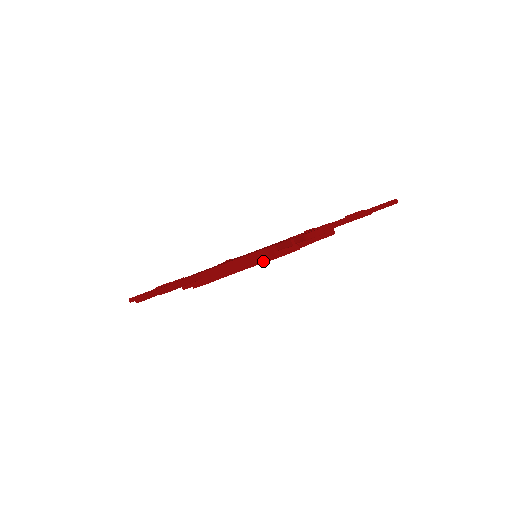
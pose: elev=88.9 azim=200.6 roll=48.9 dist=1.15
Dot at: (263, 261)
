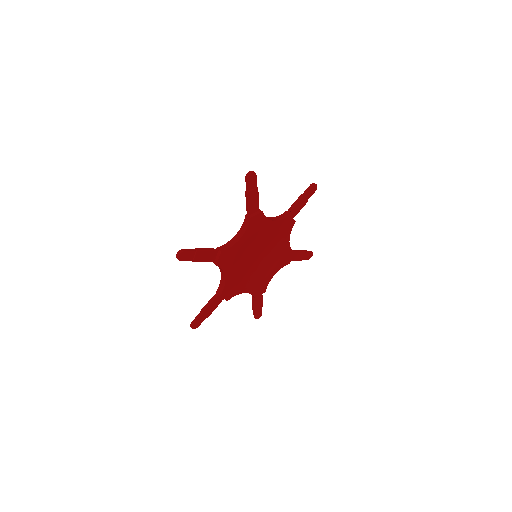
Dot at: (246, 227)
